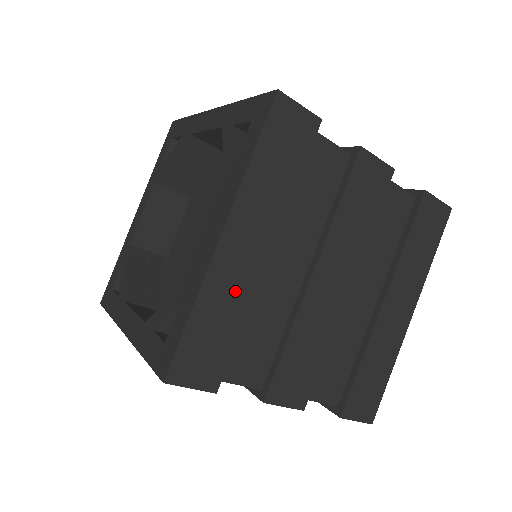
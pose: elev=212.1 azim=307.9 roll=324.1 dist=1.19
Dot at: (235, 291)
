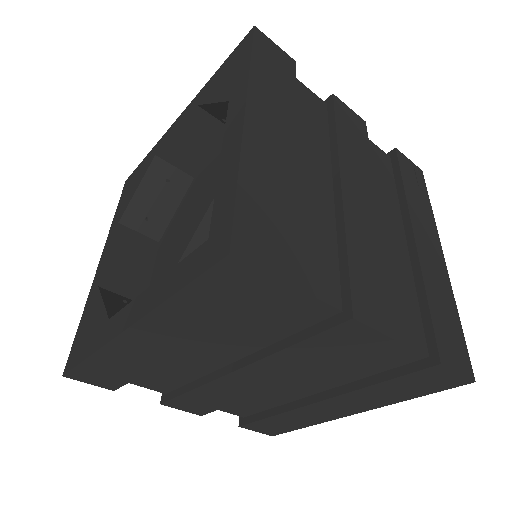
Dot at: (138, 359)
